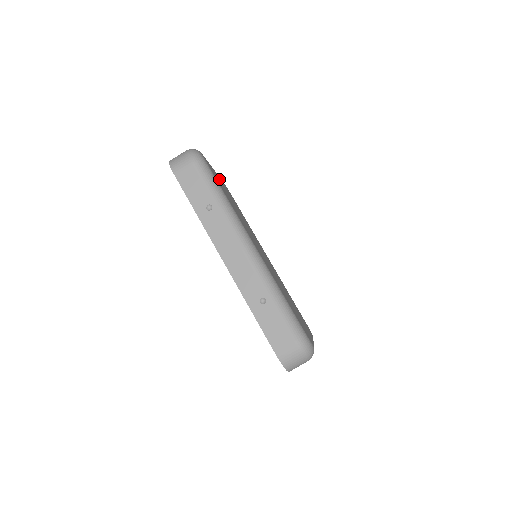
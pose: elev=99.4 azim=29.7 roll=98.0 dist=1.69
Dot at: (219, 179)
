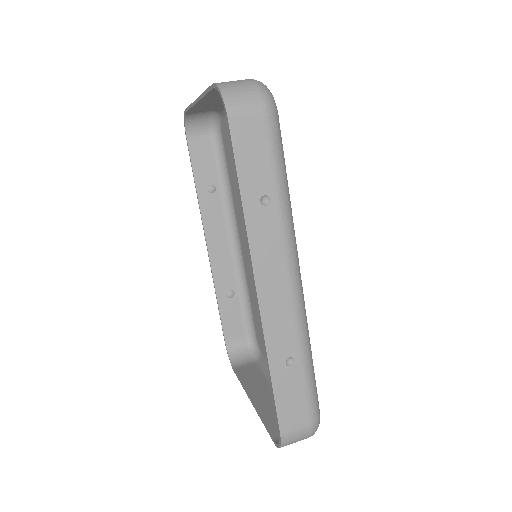
Dot at: occluded
